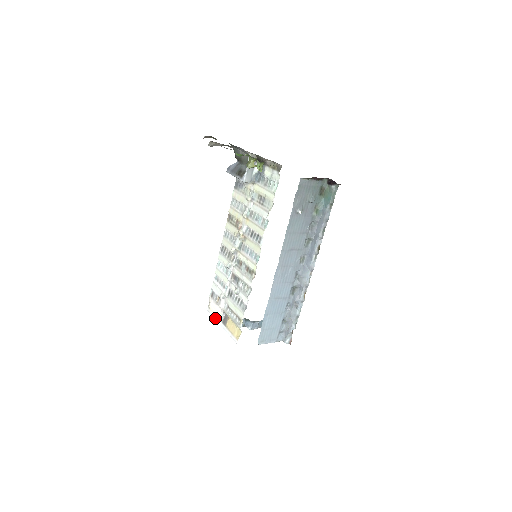
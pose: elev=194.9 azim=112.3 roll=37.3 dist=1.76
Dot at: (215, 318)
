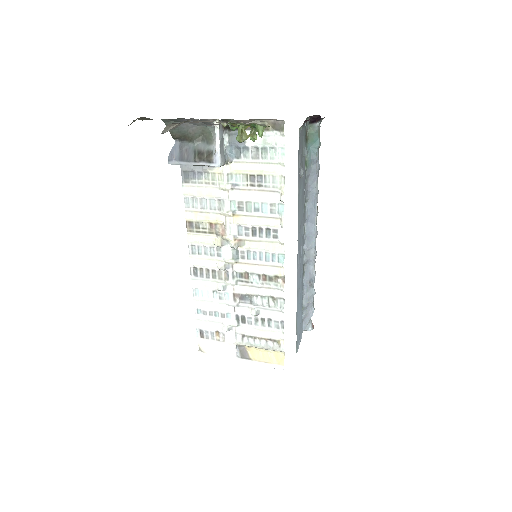
Dot at: (223, 359)
